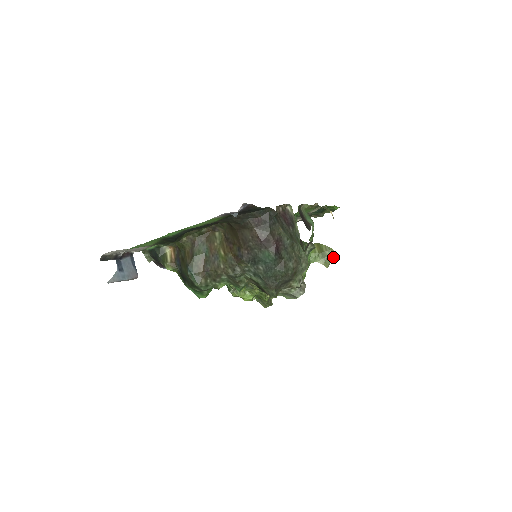
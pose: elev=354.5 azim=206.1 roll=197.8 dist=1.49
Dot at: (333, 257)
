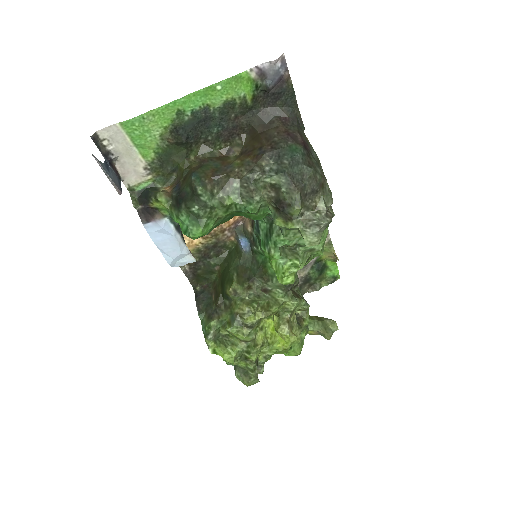
Dot at: (335, 327)
